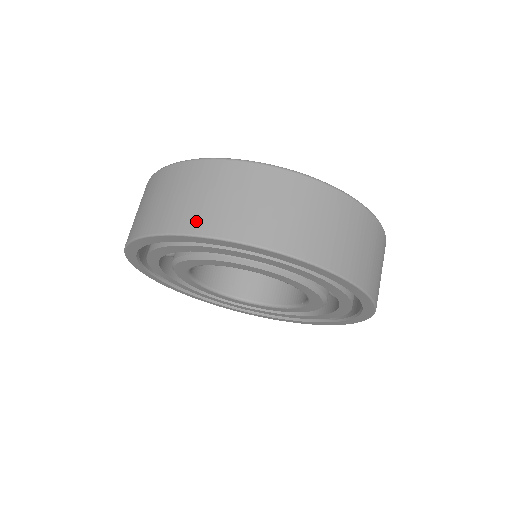
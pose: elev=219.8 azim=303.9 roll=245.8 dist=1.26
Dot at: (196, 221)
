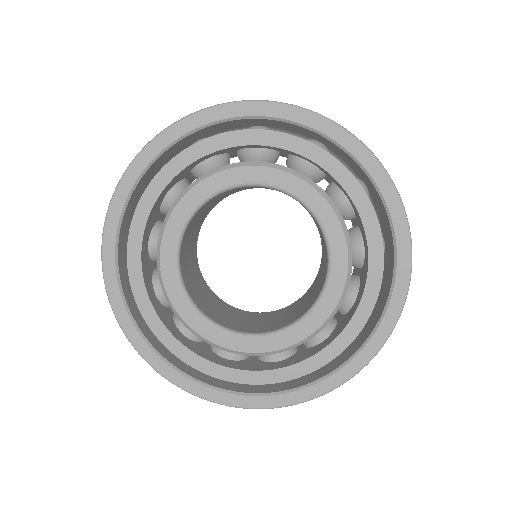
Dot at: occluded
